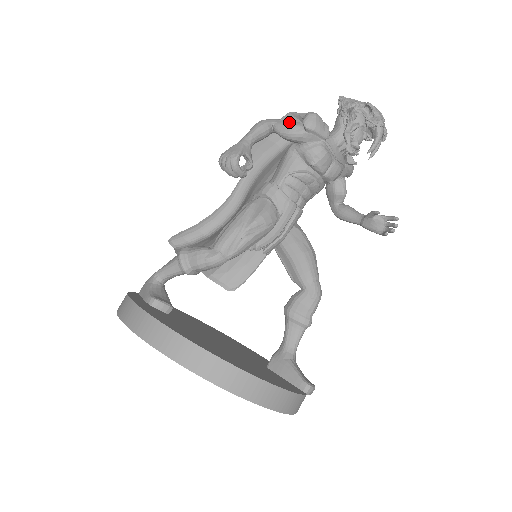
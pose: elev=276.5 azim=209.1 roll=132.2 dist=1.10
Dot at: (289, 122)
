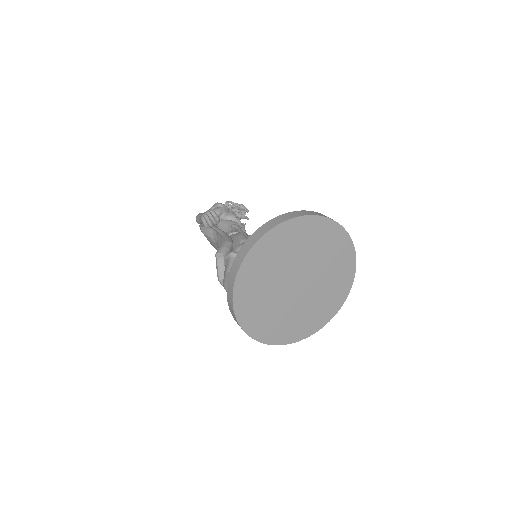
Dot at: occluded
